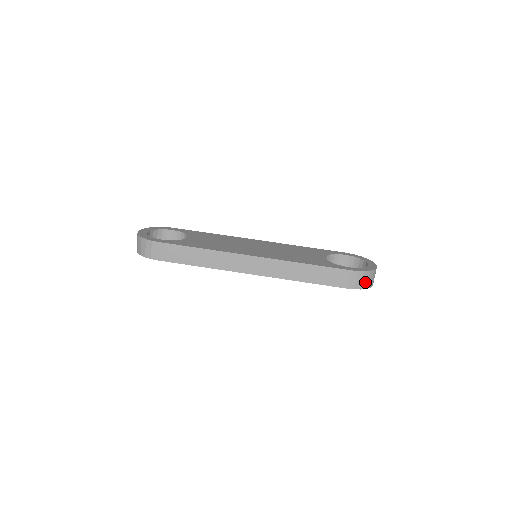
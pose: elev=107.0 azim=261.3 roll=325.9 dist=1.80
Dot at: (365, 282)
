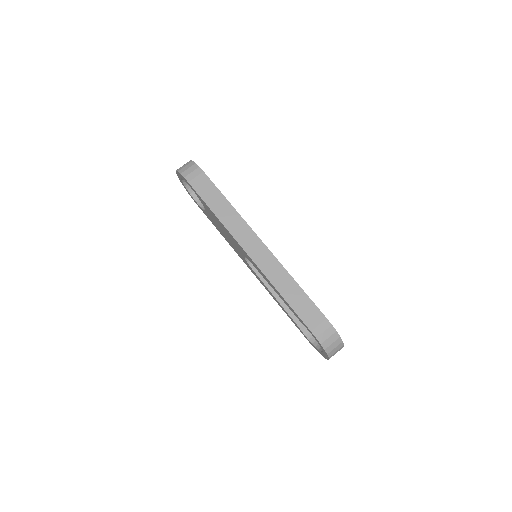
Dot at: (329, 342)
